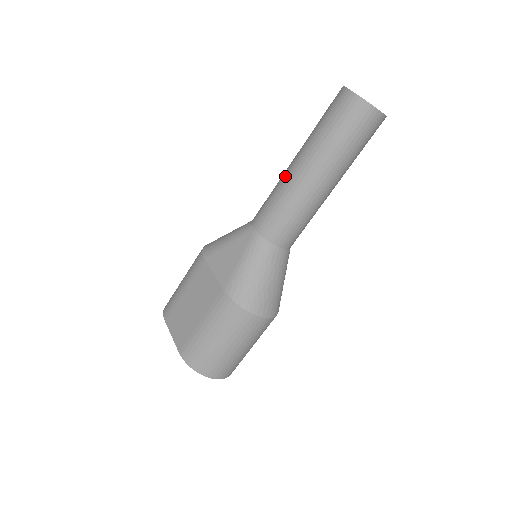
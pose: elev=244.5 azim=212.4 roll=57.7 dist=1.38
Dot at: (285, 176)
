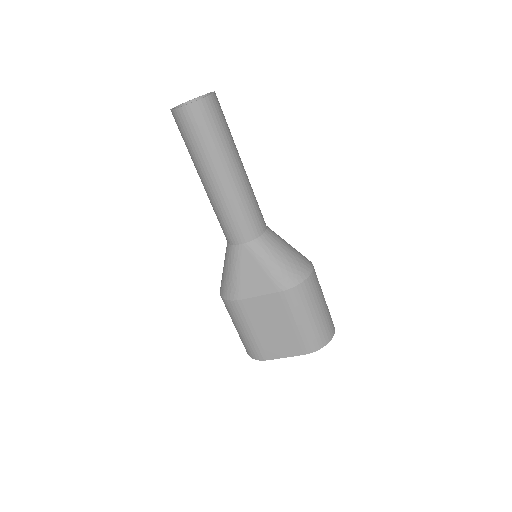
Dot at: (216, 196)
